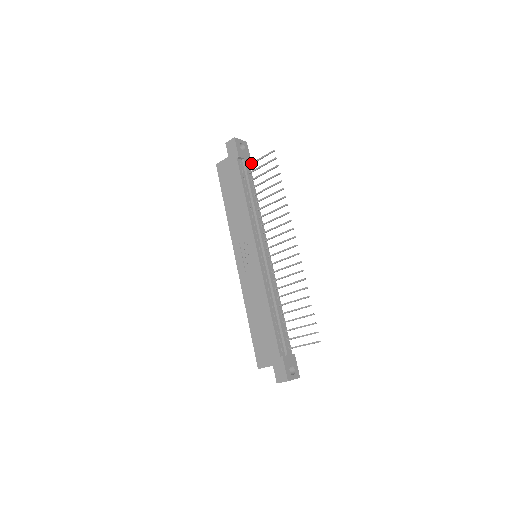
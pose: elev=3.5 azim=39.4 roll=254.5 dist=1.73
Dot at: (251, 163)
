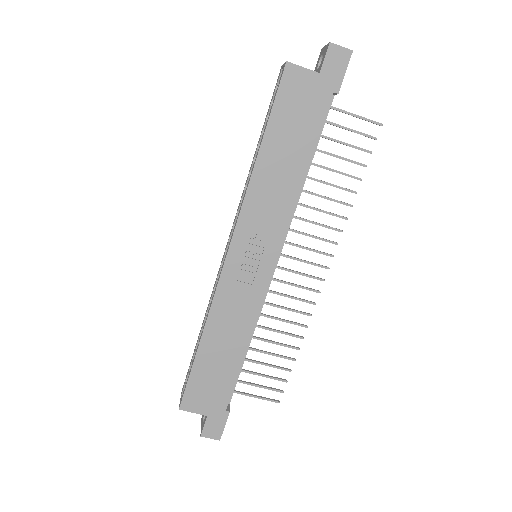
Dot at: (334, 107)
